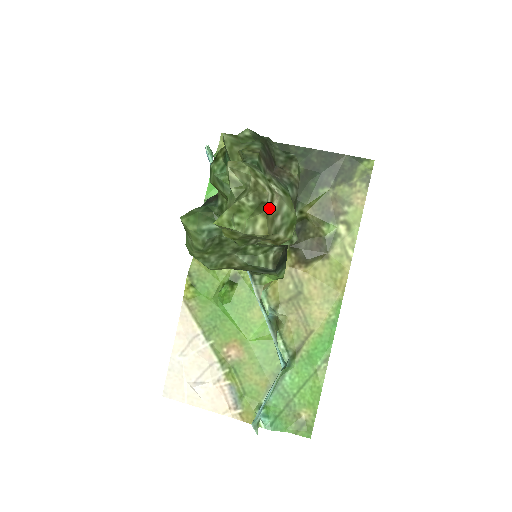
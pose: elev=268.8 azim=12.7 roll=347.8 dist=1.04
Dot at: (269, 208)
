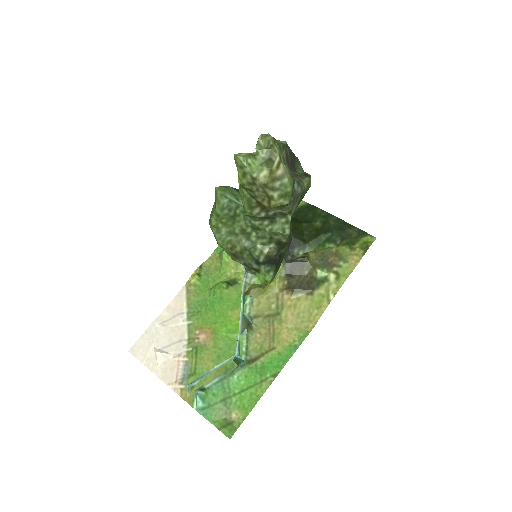
Dot at: (274, 169)
